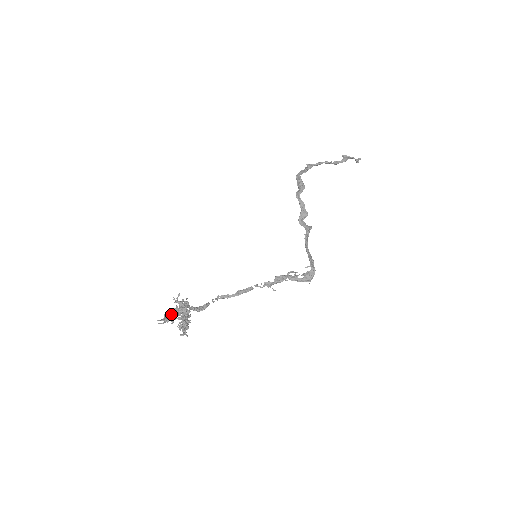
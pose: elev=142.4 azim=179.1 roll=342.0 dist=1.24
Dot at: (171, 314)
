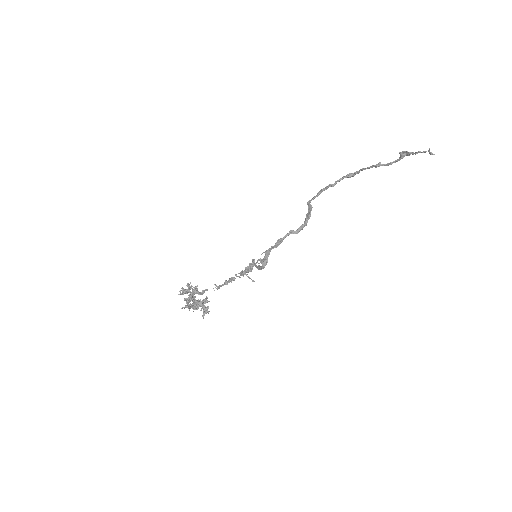
Dot at: (189, 297)
